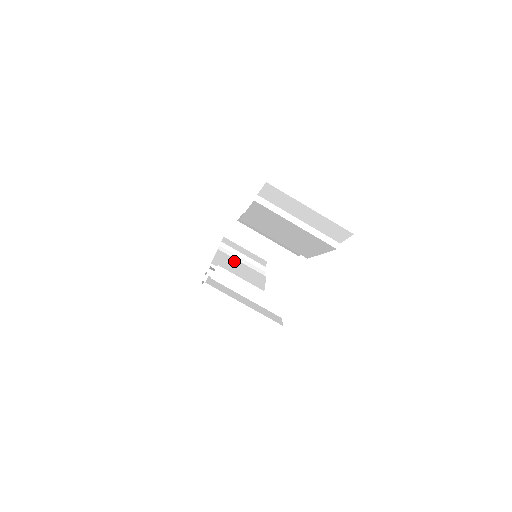
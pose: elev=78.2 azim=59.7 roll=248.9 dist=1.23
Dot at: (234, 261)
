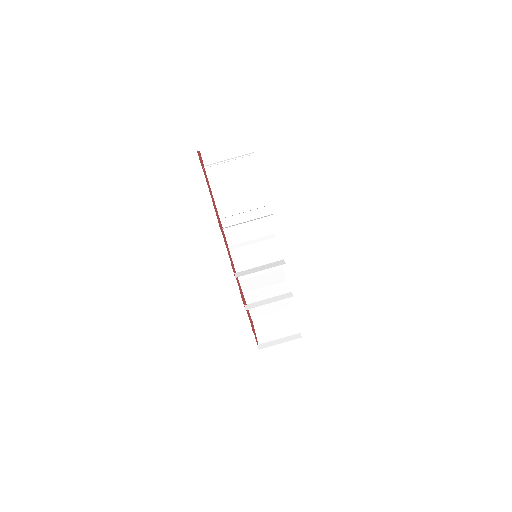
Dot at: occluded
